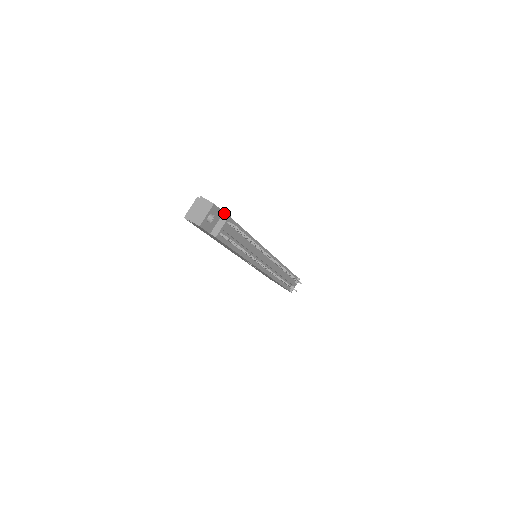
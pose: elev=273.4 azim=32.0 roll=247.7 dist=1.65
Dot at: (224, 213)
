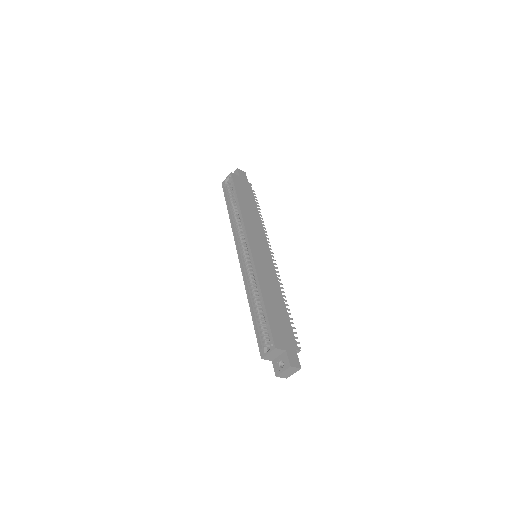
Dot at: (296, 351)
